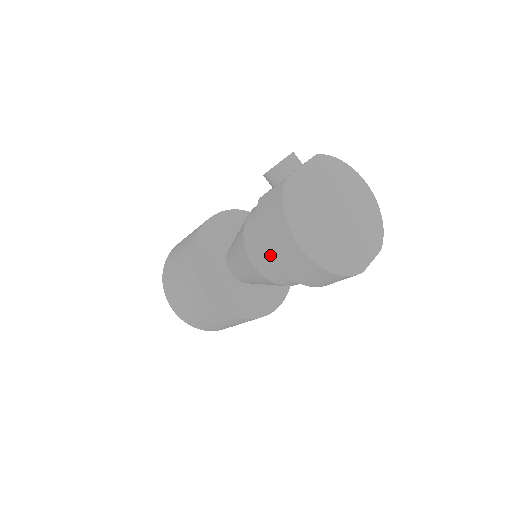
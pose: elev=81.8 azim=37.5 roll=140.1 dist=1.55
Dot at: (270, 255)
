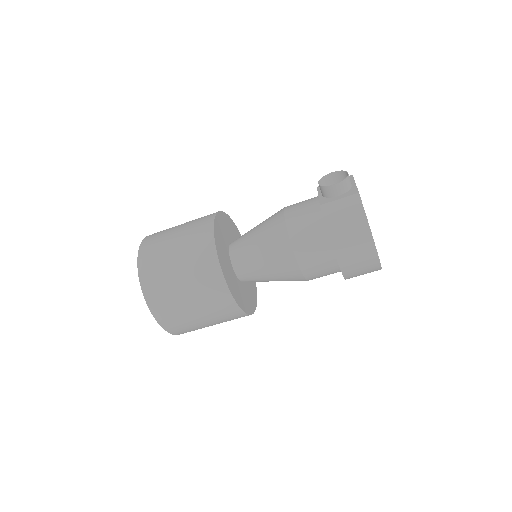
Dot at: (338, 253)
